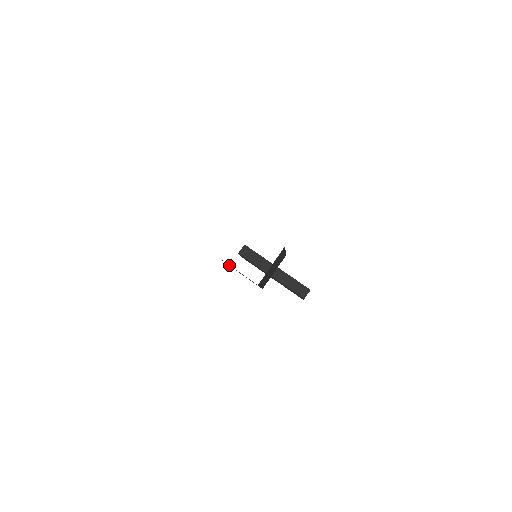
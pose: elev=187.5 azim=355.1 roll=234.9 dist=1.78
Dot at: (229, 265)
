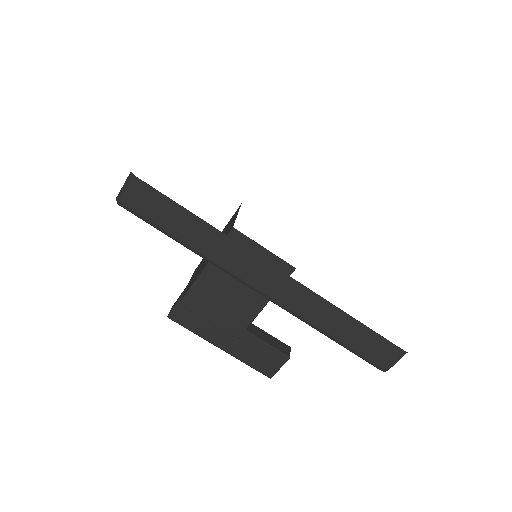
Dot at: occluded
